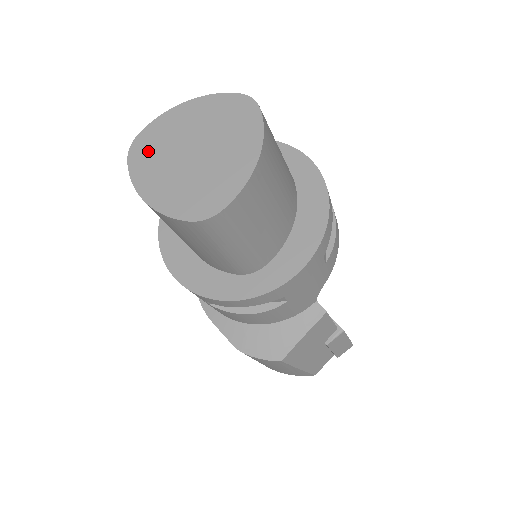
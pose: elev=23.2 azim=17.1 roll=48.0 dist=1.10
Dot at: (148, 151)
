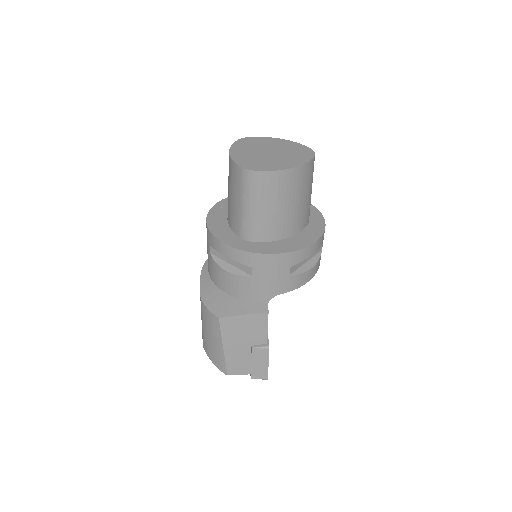
Dot at: (250, 142)
